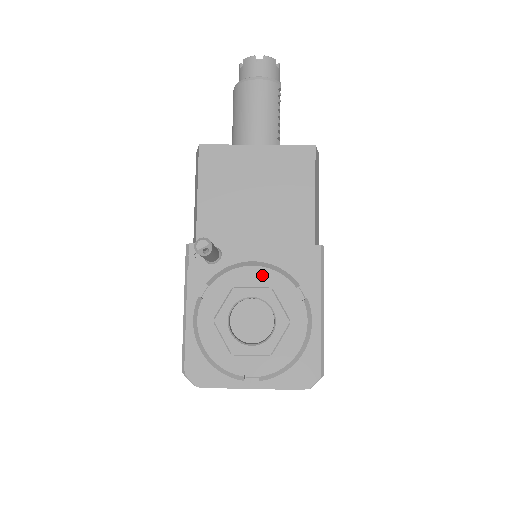
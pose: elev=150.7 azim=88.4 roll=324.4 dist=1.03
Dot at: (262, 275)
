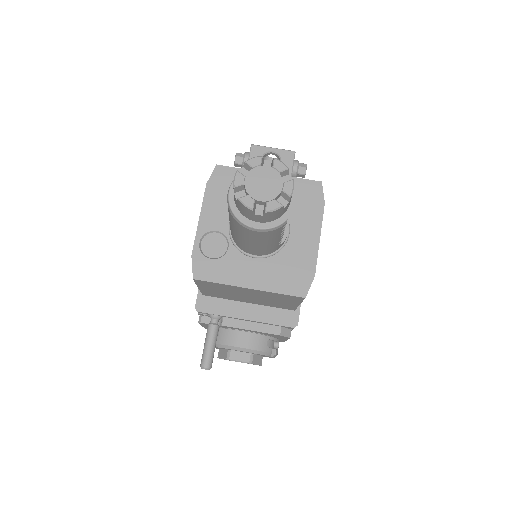
Dot at: (246, 352)
